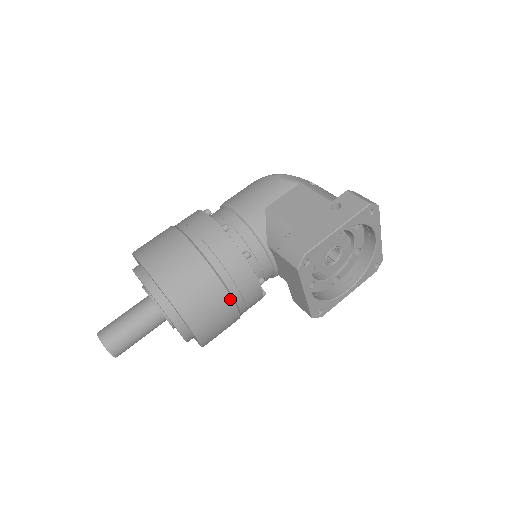
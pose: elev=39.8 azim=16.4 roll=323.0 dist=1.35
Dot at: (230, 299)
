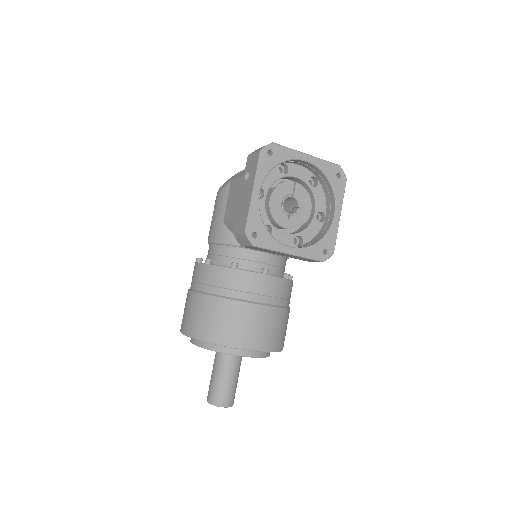
Dot at: (250, 305)
